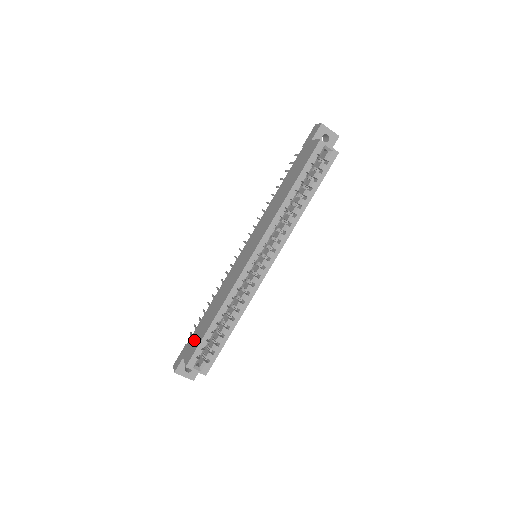
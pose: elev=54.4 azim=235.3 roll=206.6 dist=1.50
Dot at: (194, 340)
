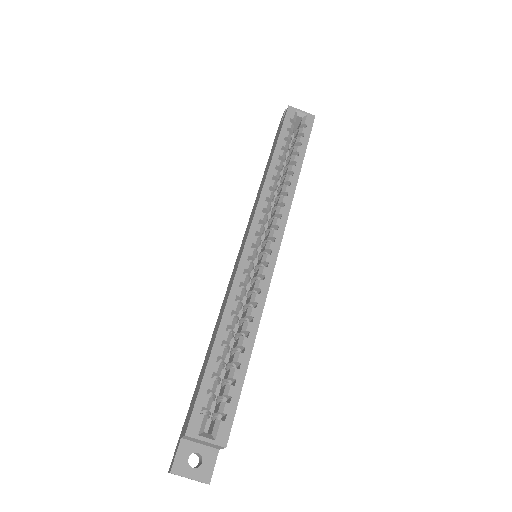
Dot at: (193, 398)
